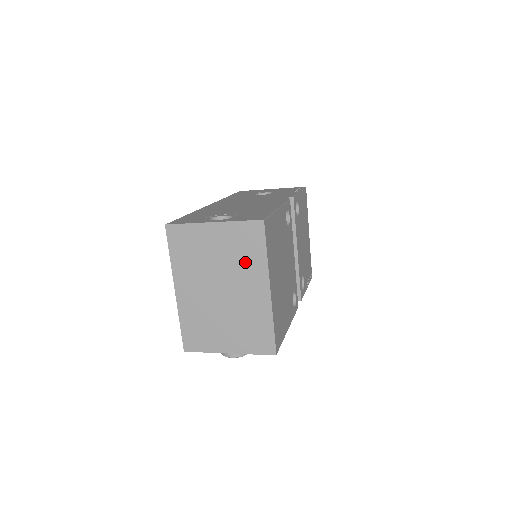
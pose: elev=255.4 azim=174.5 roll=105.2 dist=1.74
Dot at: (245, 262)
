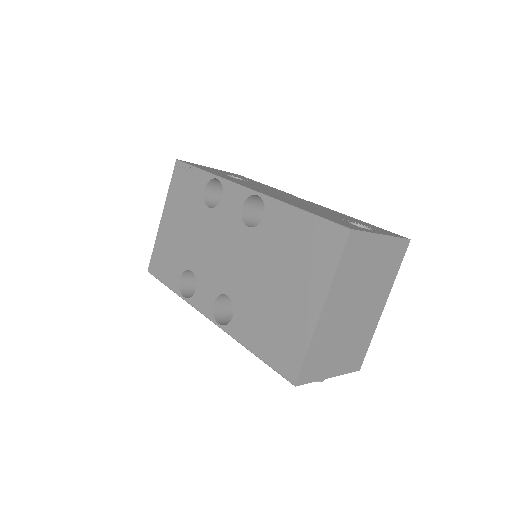
Dot at: (383, 279)
